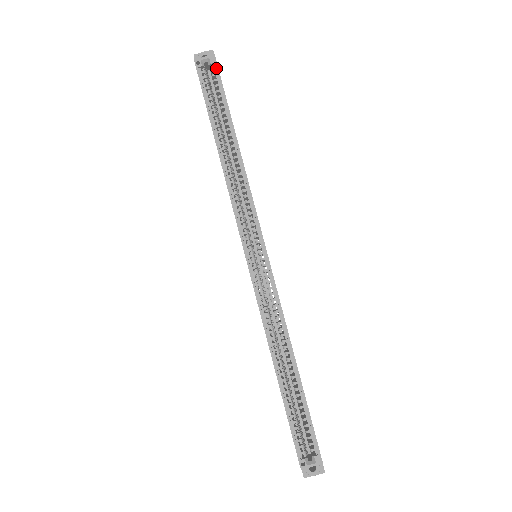
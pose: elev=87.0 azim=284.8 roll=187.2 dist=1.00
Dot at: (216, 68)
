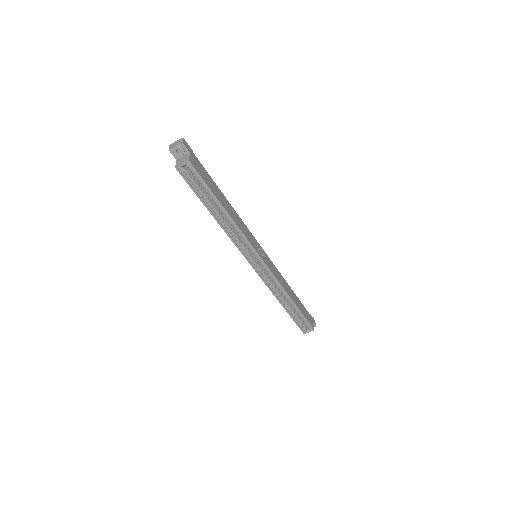
Dot at: (194, 170)
